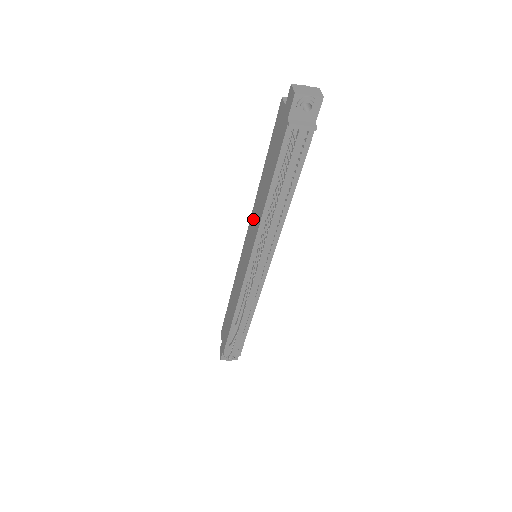
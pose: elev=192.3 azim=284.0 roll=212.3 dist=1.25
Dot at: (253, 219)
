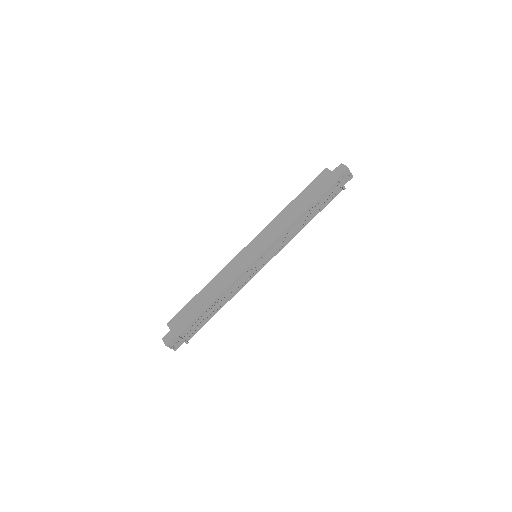
Dot at: (271, 229)
